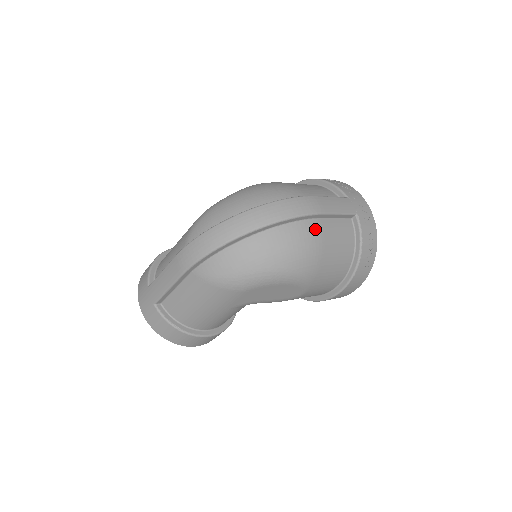
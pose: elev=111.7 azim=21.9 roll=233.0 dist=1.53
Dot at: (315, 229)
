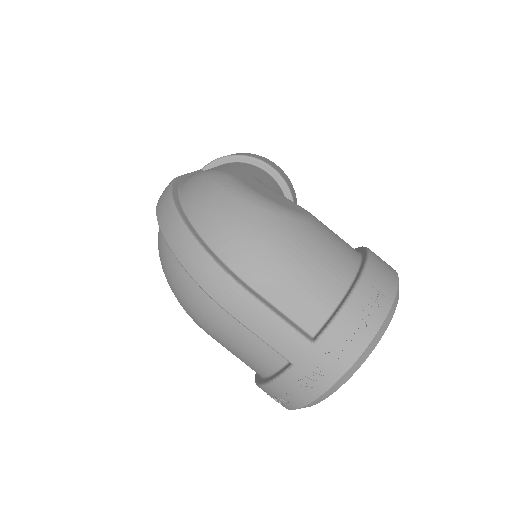
Dot at: (216, 312)
